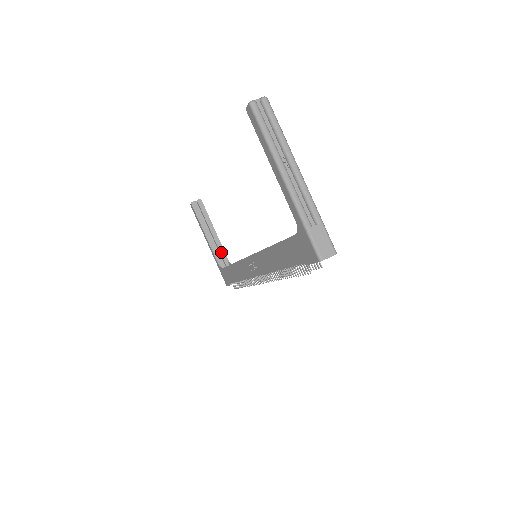
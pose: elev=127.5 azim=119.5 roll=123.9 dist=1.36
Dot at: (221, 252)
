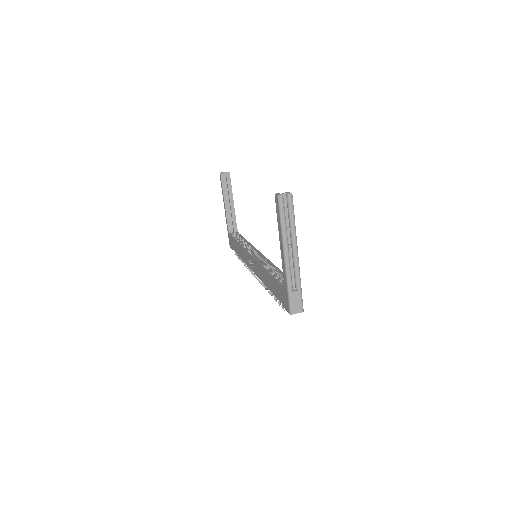
Dot at: (233, 220)
